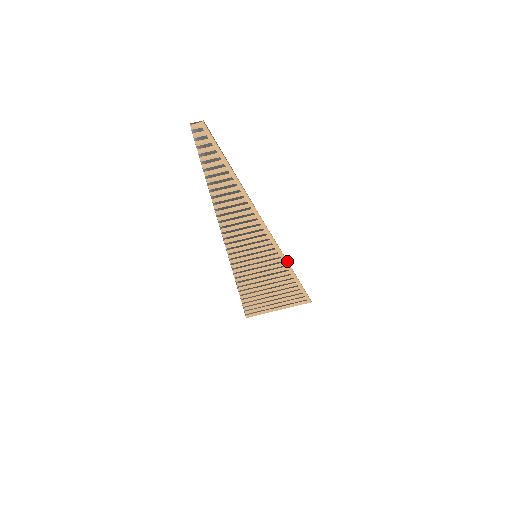
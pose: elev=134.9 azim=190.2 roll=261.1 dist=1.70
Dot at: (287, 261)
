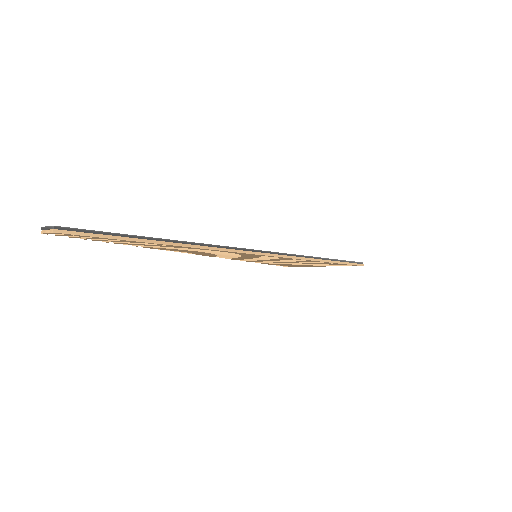
Dot at: (302, 258)
